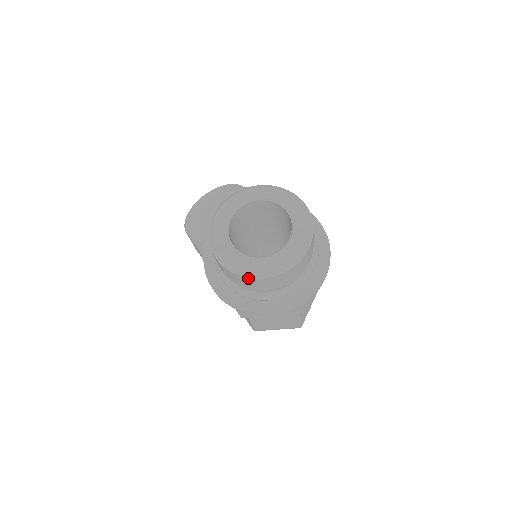
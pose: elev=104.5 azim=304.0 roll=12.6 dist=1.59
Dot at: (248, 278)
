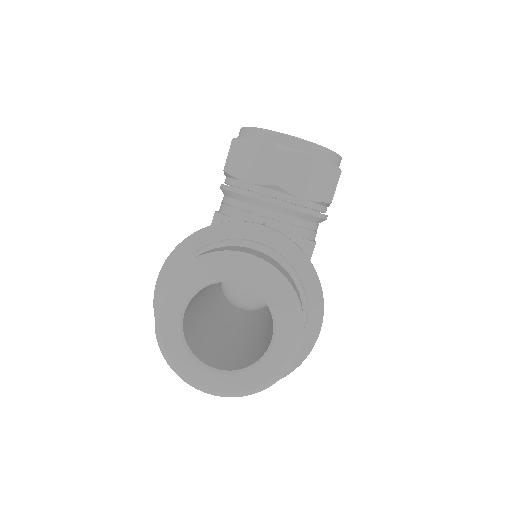
Dot at: (164, 355)
